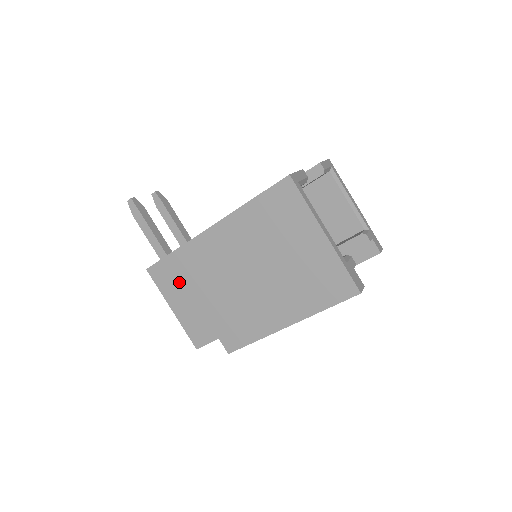
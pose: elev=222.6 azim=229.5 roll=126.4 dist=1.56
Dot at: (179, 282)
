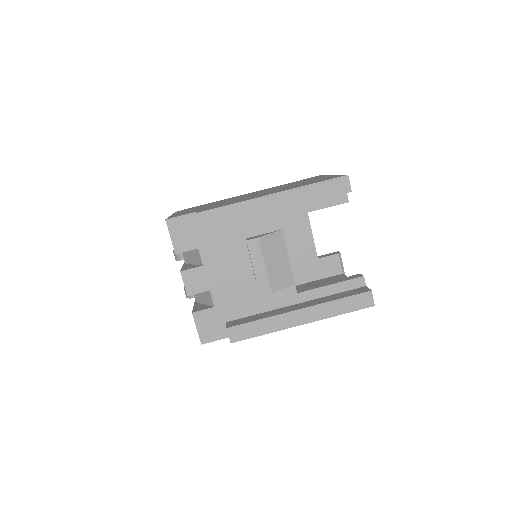
Dot at: occluded
